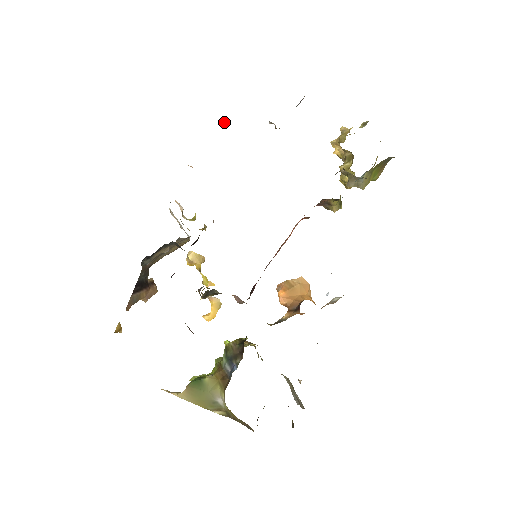
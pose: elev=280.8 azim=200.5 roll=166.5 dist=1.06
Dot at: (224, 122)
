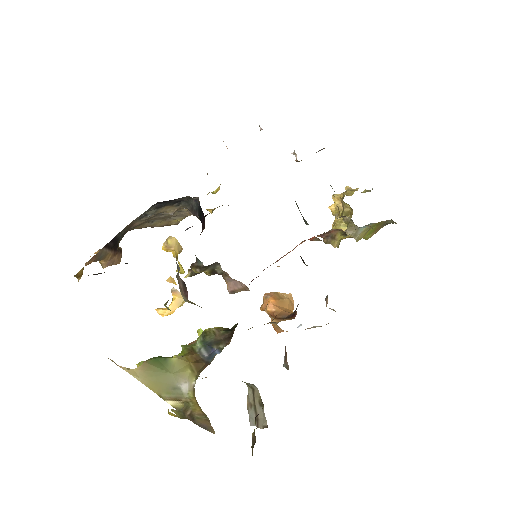
Dot at: (260, 130)
